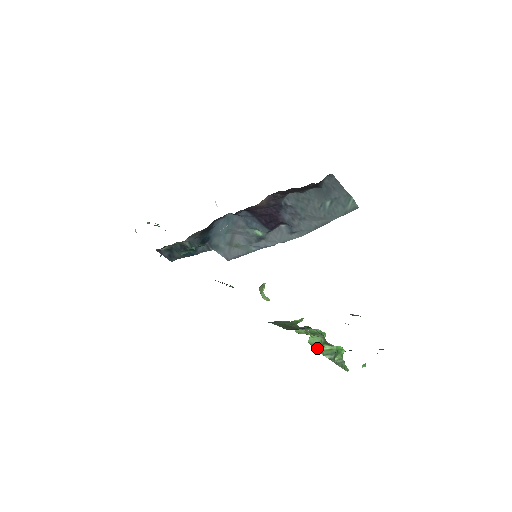
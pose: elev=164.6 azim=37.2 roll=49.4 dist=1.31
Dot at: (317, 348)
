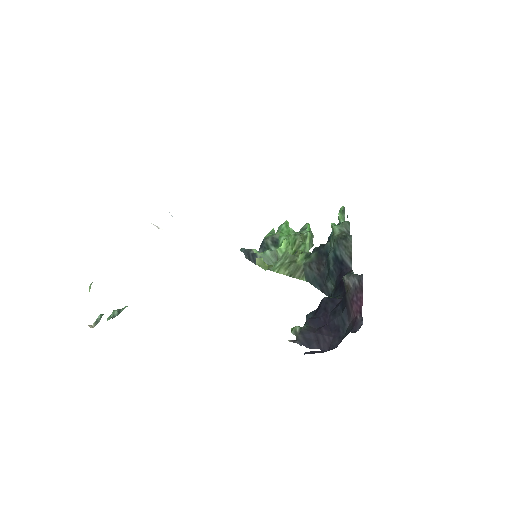
Dot at: occluded
